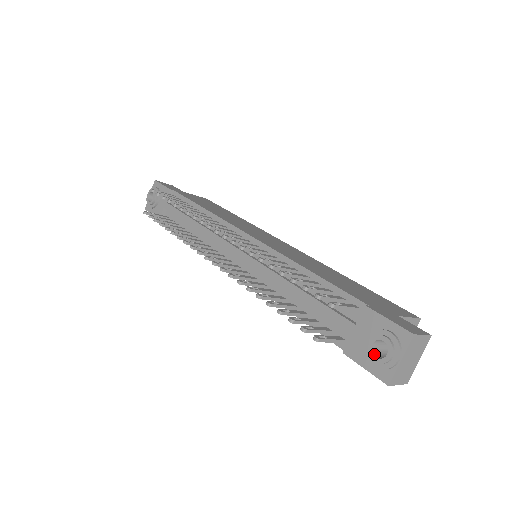
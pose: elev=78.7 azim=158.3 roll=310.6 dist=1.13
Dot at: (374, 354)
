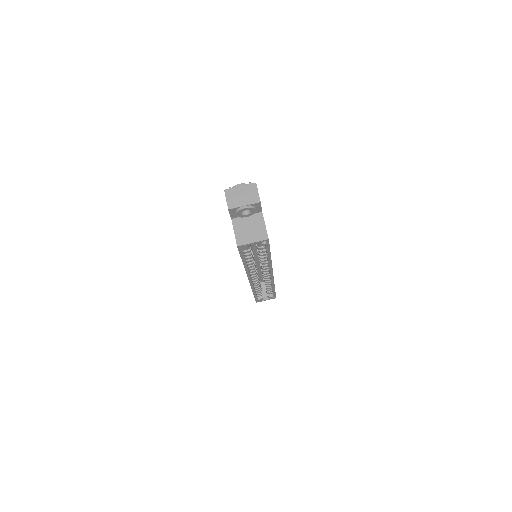
Dot at: occluded
